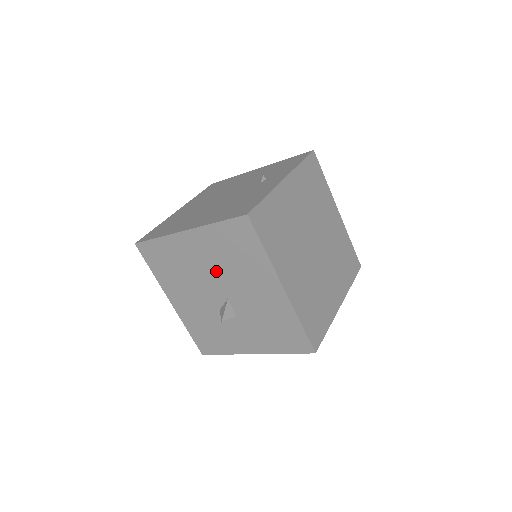
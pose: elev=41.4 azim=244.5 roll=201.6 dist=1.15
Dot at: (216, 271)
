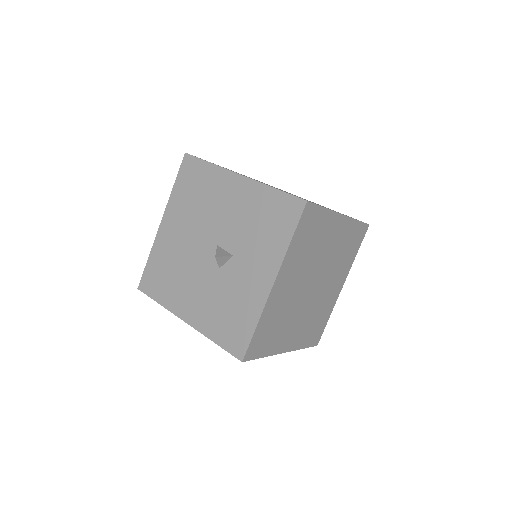
Dot at: (195, 229)
